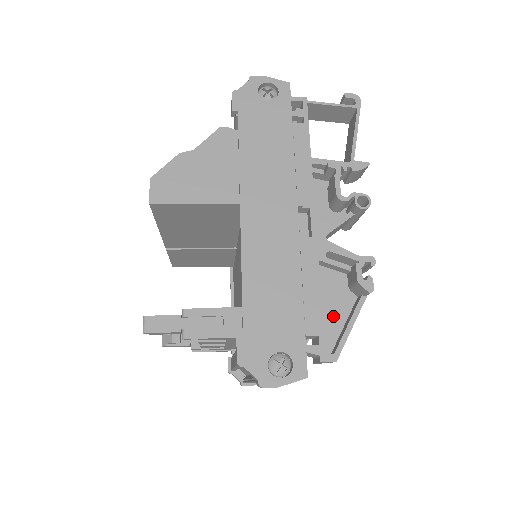
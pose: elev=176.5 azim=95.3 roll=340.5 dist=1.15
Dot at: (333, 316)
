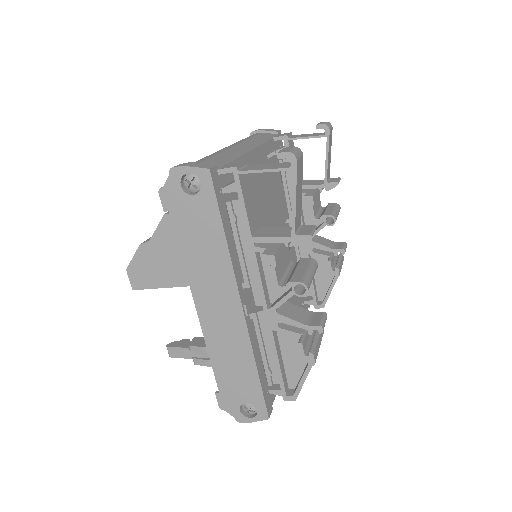
Dot at: (294, 363)
